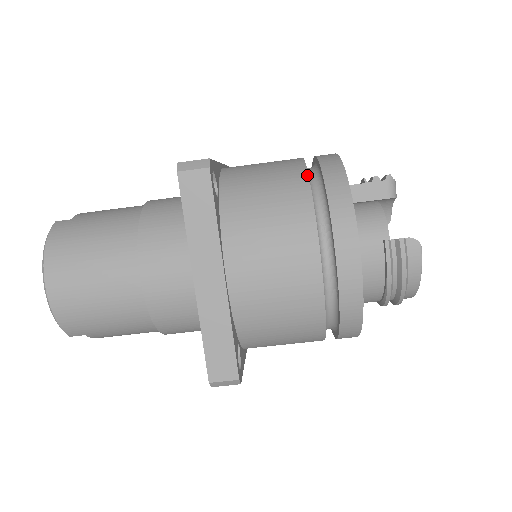
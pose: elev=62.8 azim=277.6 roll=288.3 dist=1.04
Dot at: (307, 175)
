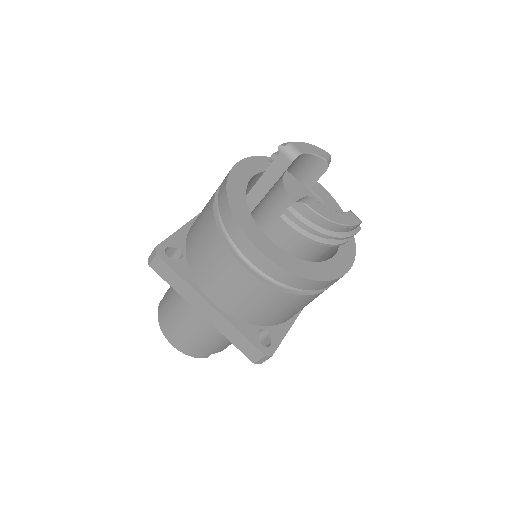
Dot at: (213, 208)
